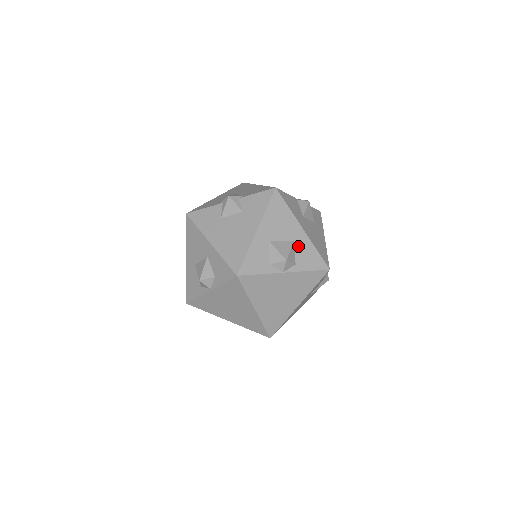
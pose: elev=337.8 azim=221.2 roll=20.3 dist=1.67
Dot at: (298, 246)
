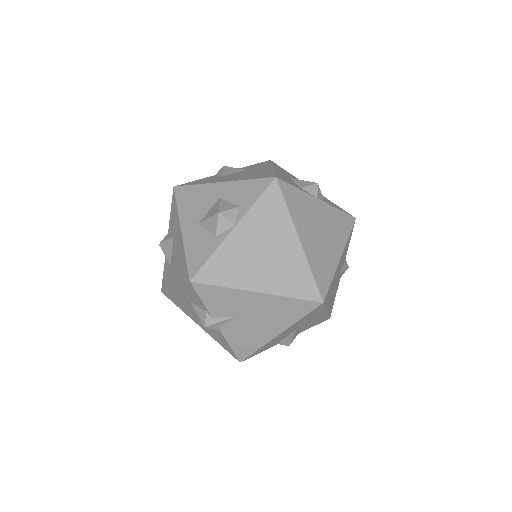
Dot at: occluded
